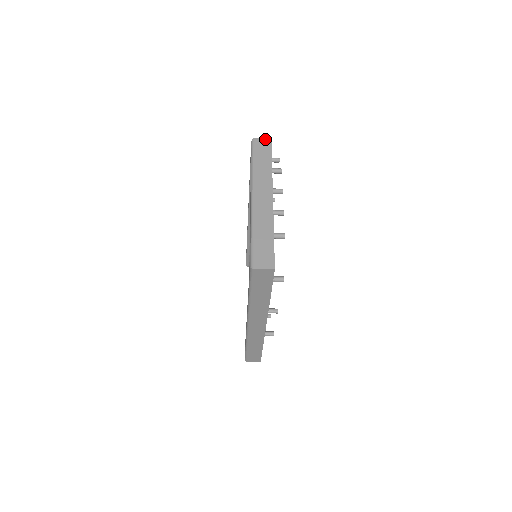
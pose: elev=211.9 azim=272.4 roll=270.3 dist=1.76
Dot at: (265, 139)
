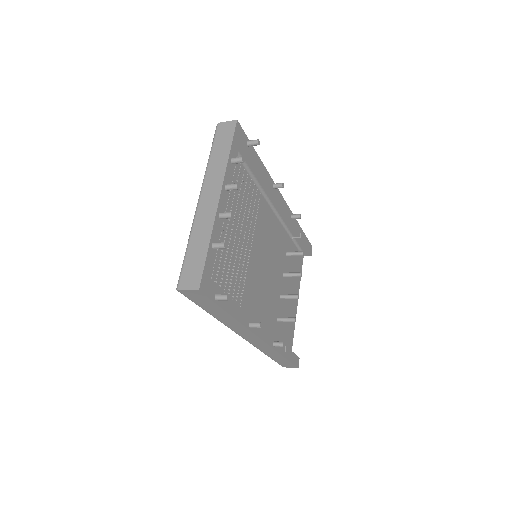
Dot at: (230, 122)
